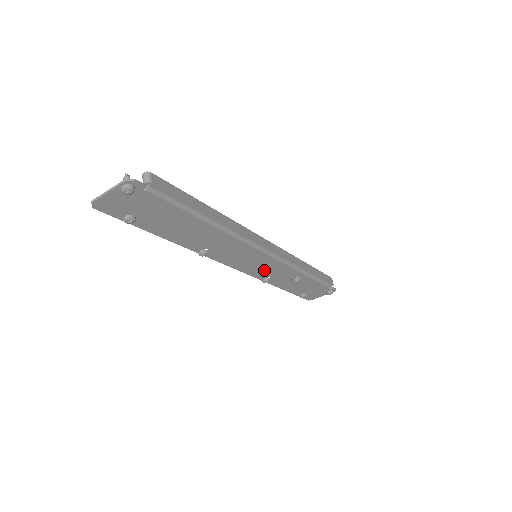
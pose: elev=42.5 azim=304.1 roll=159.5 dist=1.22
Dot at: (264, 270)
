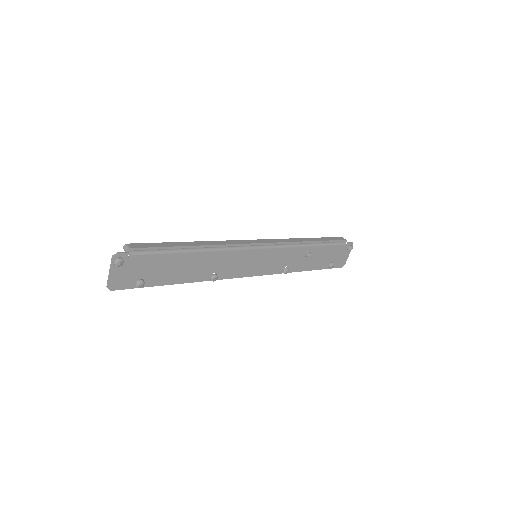
Dot at: (274, 263)
